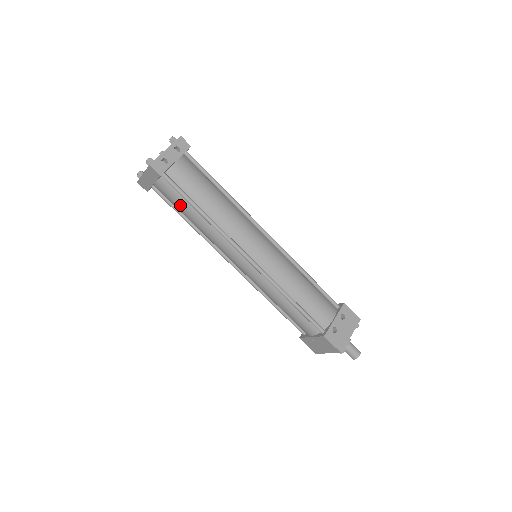
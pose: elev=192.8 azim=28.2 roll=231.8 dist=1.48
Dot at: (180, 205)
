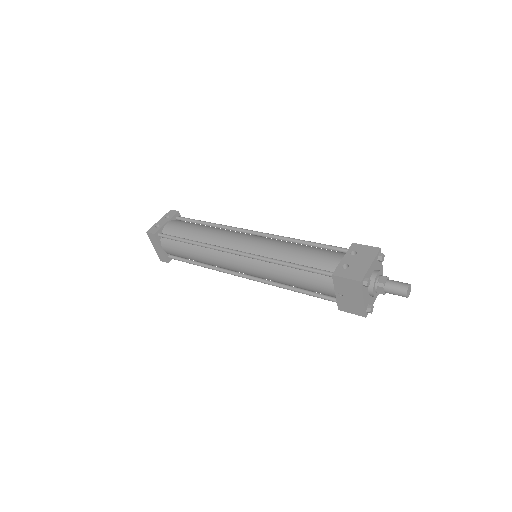
Dot at: (180, 250)
